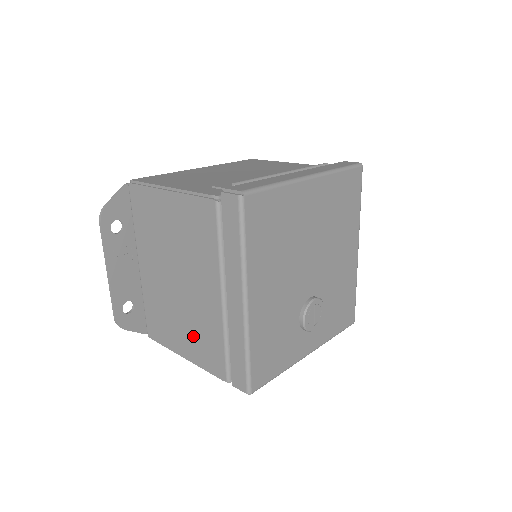
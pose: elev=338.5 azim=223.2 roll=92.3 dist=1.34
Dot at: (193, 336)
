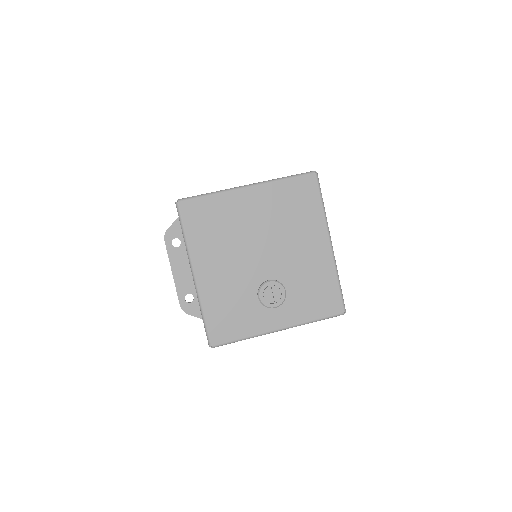
Dot at: occluded
